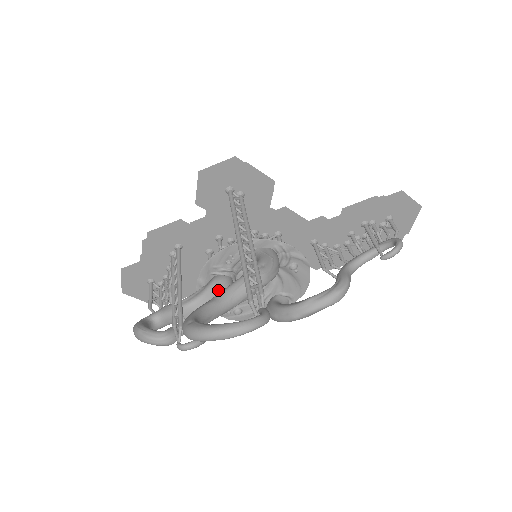
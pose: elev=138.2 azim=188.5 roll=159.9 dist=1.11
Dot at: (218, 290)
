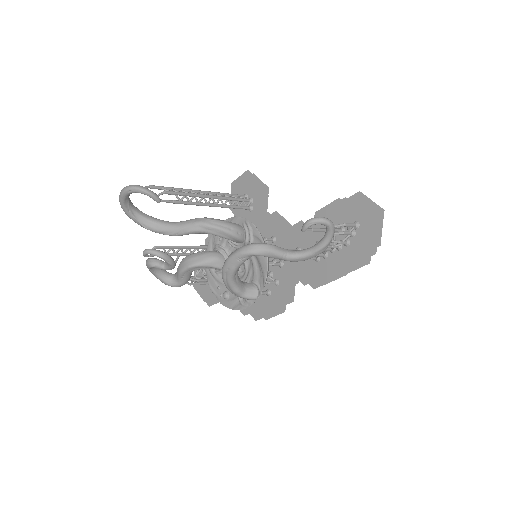
Dot at: (204, 254)
